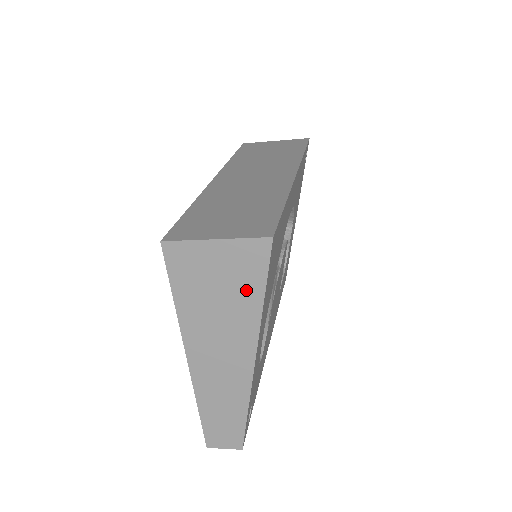
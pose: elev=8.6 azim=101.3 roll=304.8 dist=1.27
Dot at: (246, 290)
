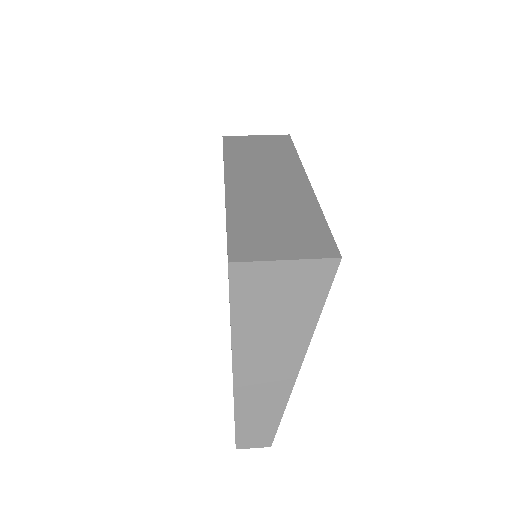
Dot at: (306, 305)
